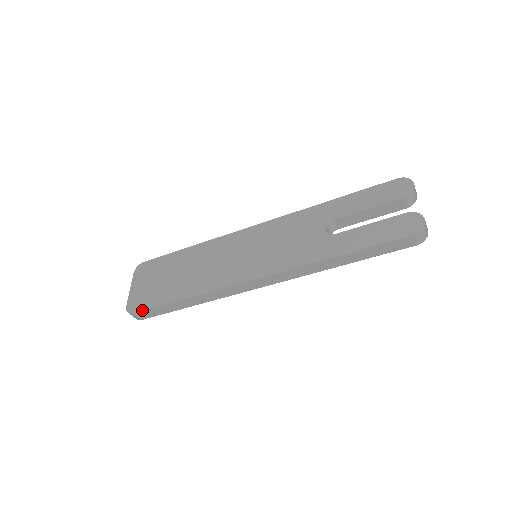
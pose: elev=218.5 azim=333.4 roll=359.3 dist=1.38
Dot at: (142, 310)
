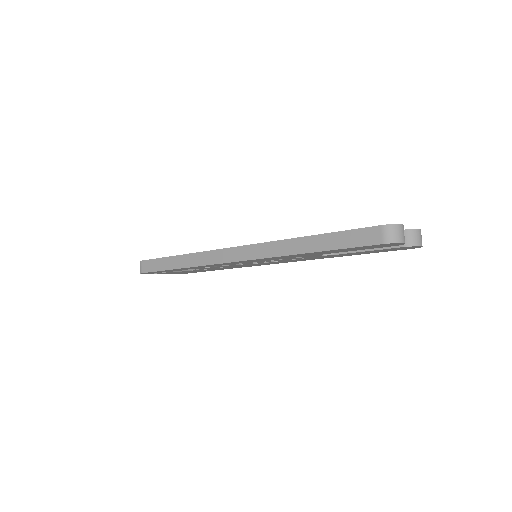
Dot at: (149, 259)
